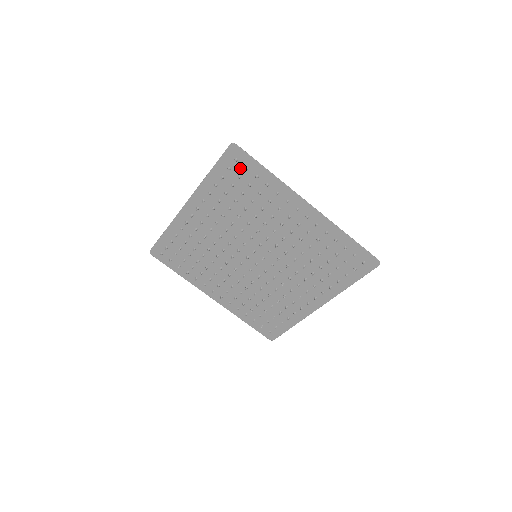
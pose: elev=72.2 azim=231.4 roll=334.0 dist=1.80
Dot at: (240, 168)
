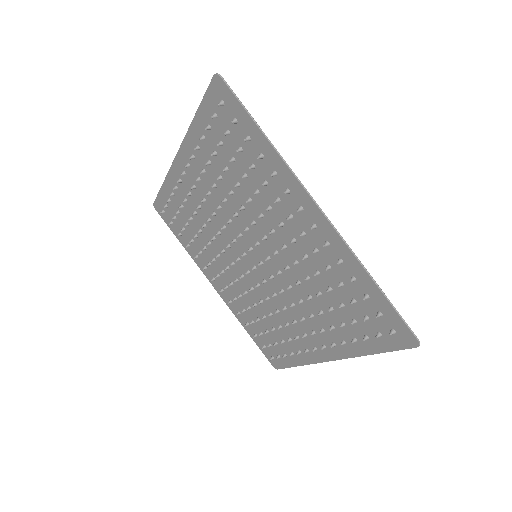
Dot at: (228, 118)
